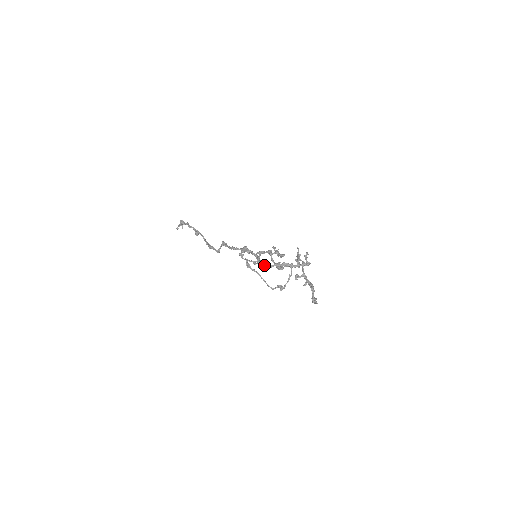
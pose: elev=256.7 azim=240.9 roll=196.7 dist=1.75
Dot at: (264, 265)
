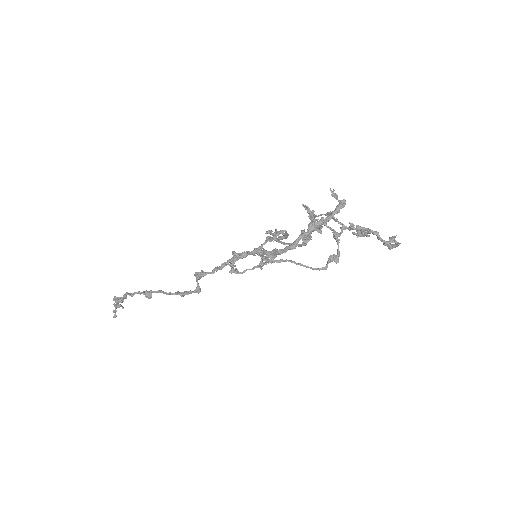
Dot at: (283, 250)
